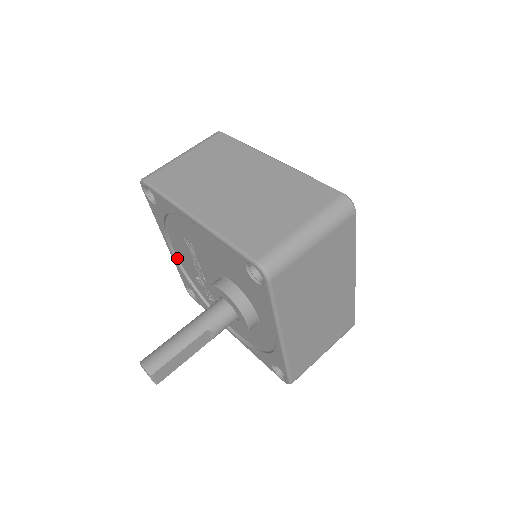
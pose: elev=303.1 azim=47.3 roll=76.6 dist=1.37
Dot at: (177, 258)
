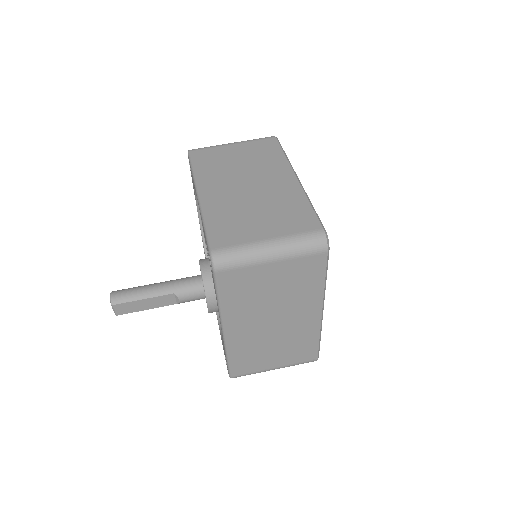
Dot at: occluded
